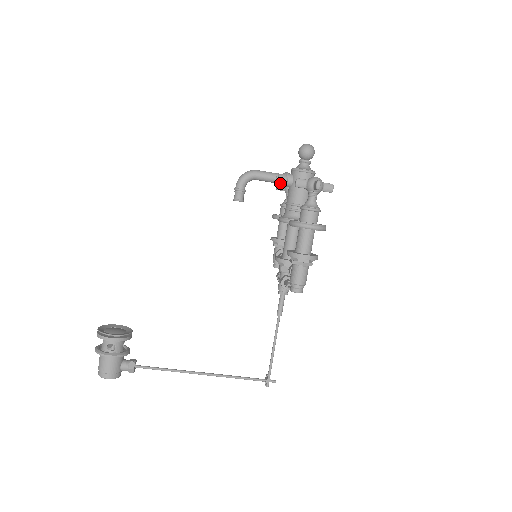
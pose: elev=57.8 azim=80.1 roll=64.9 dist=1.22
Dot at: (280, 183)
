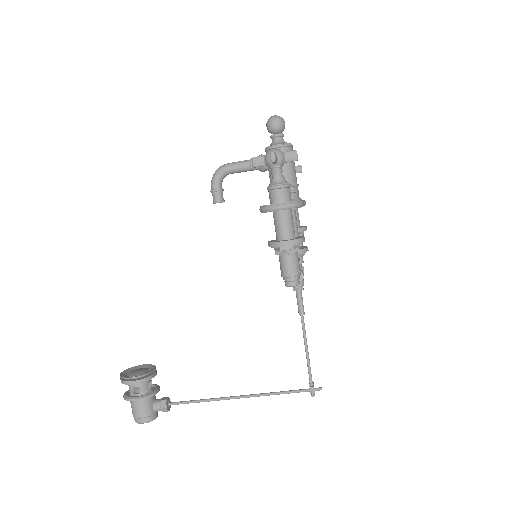
Dot at: (256, 169)
